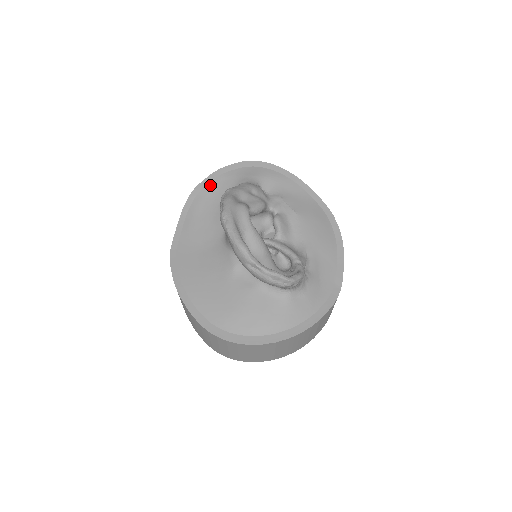
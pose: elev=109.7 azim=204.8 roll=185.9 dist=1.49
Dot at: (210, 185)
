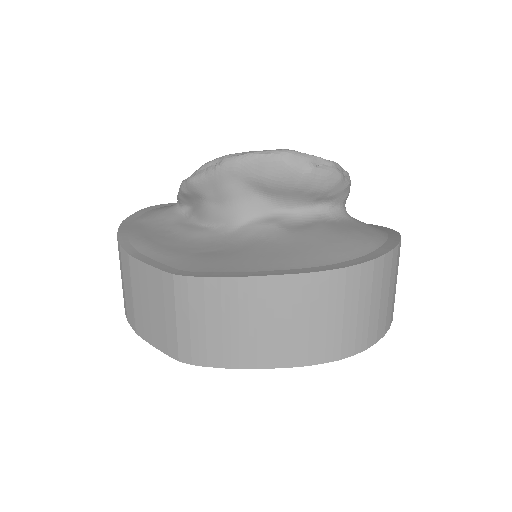
Dot at: (132, 229)
